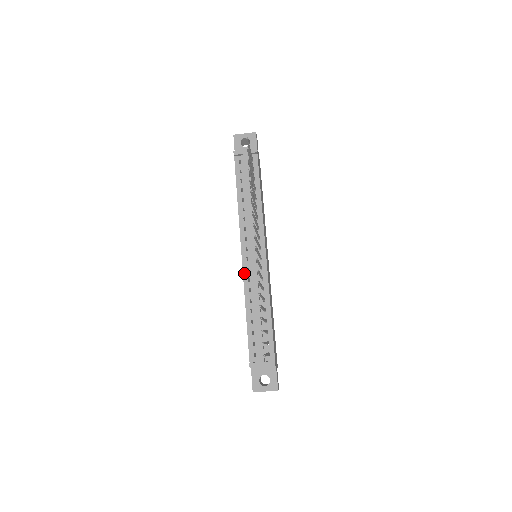
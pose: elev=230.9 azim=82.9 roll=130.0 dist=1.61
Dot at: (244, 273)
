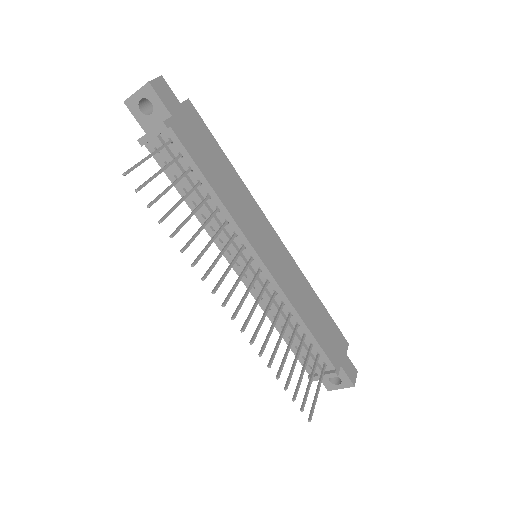
Dot at: (251, 291)
